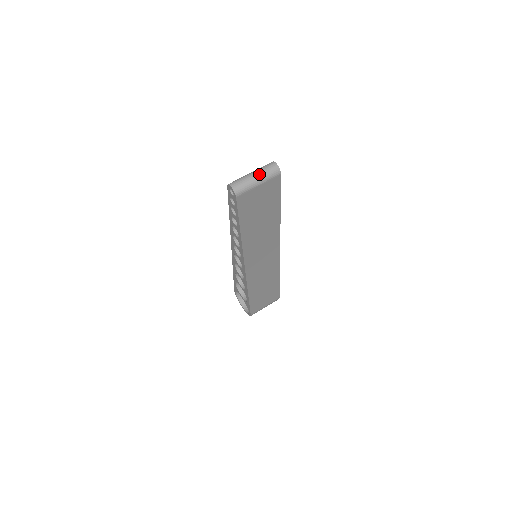
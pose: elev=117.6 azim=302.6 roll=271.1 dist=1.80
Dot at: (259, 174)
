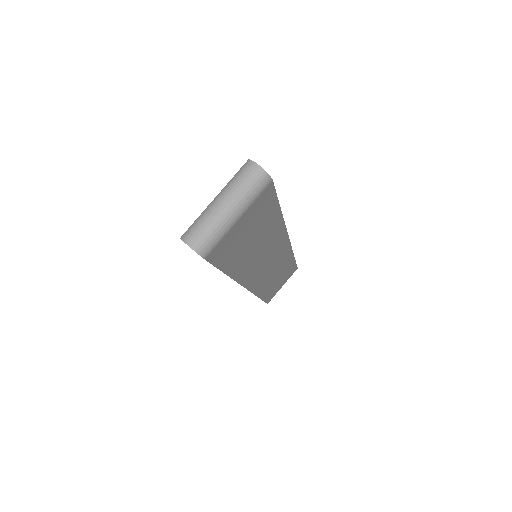
Dot at: (232, 200)
